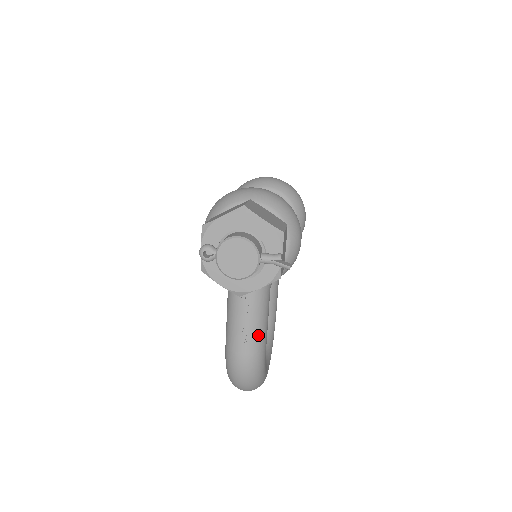
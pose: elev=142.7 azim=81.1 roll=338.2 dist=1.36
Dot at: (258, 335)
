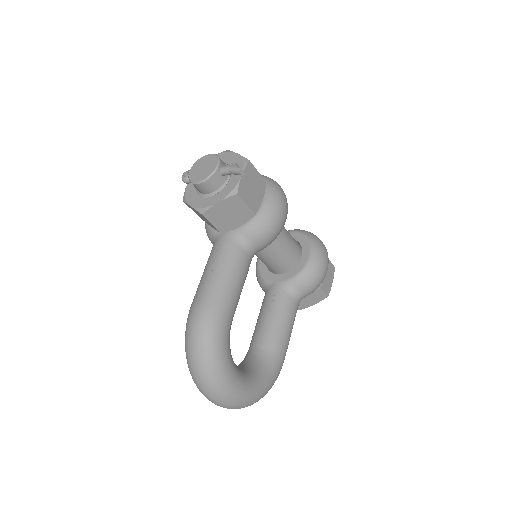
Dot at: (220, 287)
